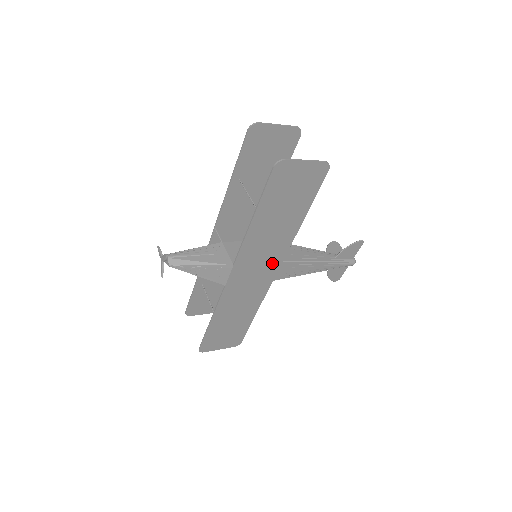
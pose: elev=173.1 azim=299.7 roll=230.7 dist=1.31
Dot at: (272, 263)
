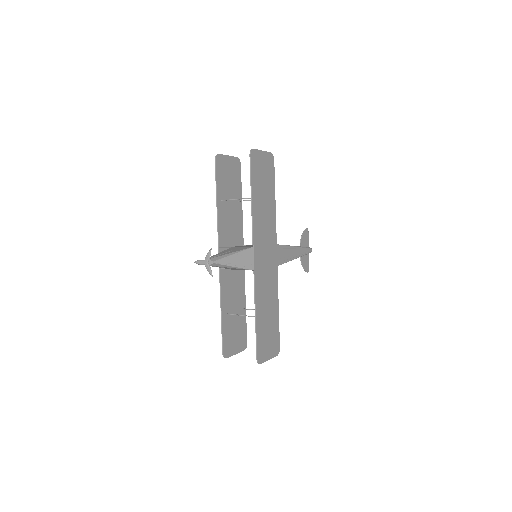
Dot at: (272, 246)
